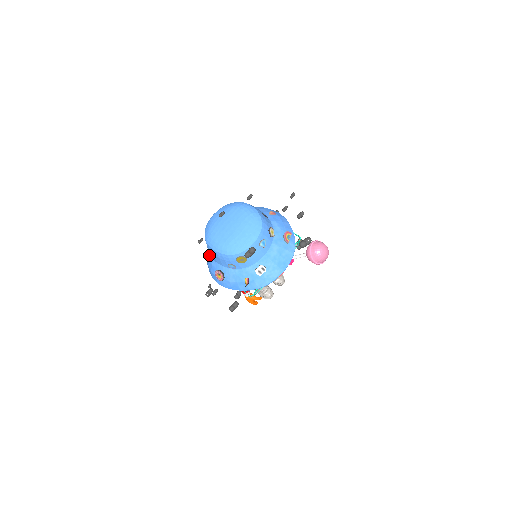
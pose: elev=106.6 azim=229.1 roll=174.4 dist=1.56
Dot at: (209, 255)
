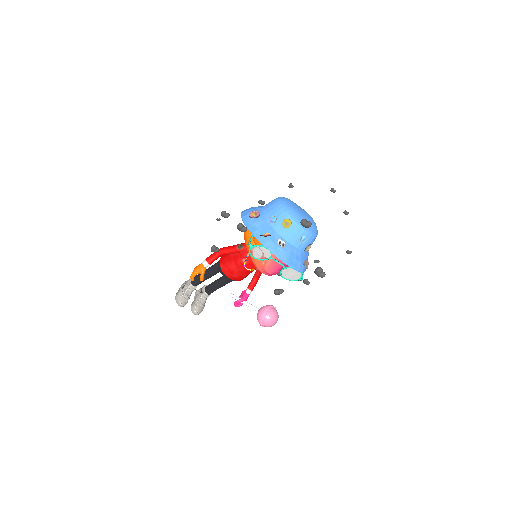
Dot at: (260, 206)
